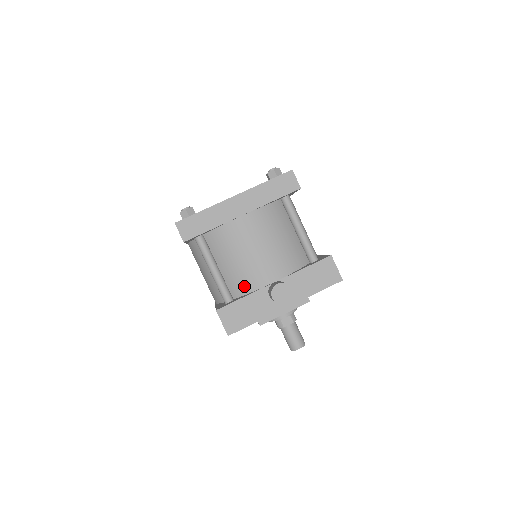
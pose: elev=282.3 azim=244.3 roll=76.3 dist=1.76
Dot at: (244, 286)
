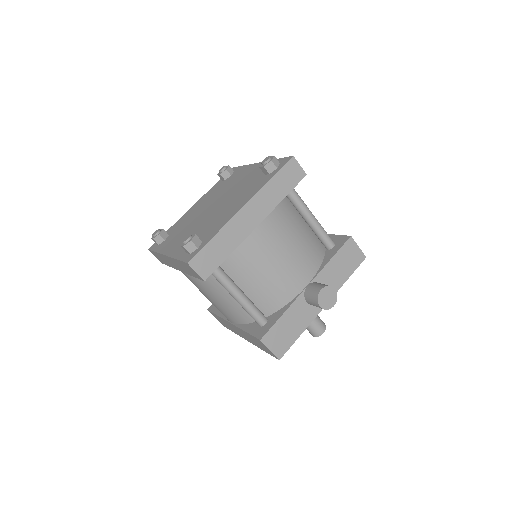
Dot at: (277, 301)
